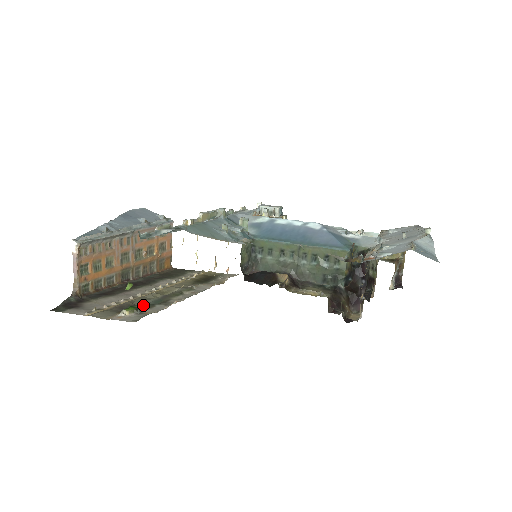
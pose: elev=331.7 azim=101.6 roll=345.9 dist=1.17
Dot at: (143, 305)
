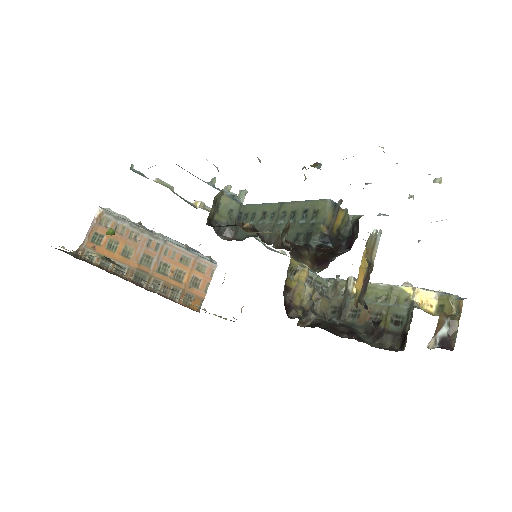
Dot at: (119, 265)
